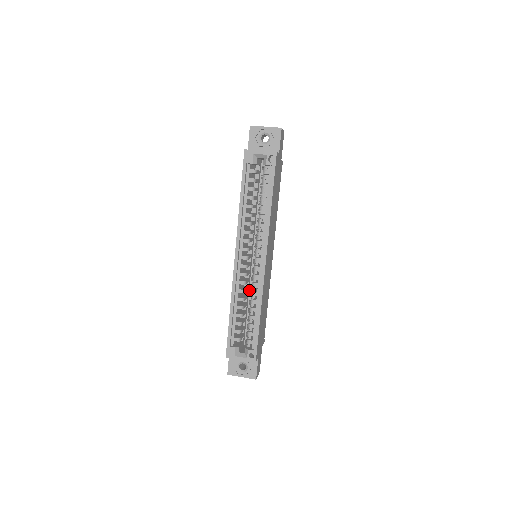
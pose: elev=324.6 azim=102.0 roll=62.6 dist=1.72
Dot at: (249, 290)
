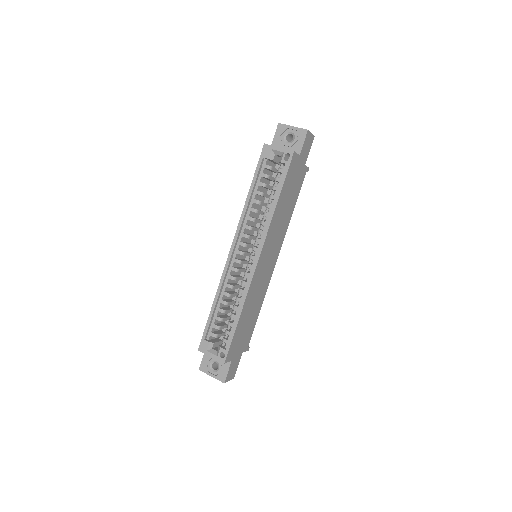
Dot at: occluded
